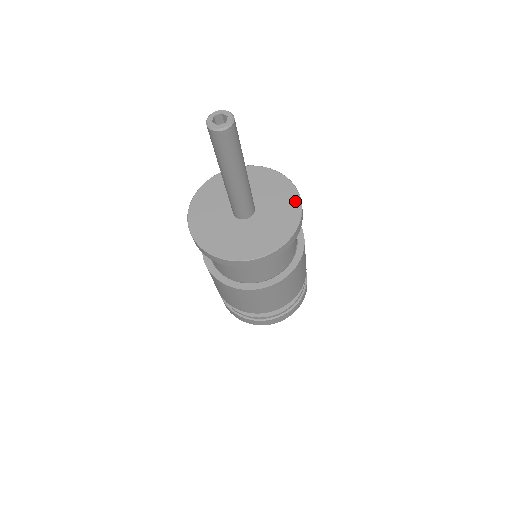
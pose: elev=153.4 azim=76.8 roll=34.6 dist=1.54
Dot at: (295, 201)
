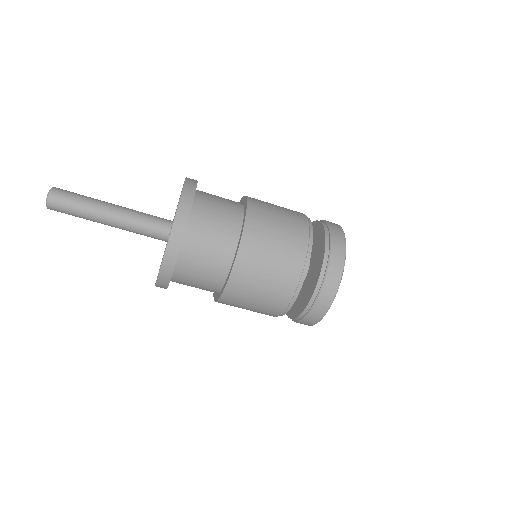
Dot at: occluded
